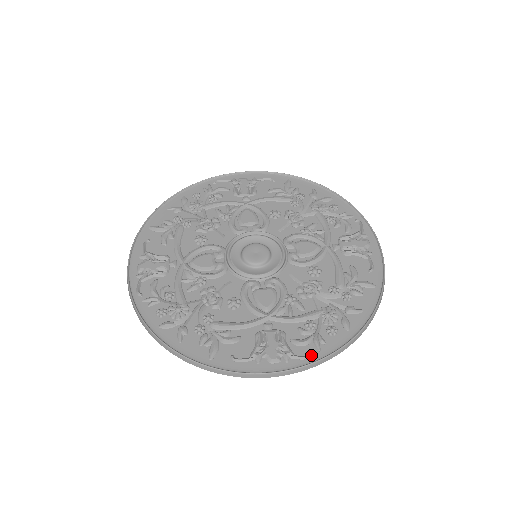
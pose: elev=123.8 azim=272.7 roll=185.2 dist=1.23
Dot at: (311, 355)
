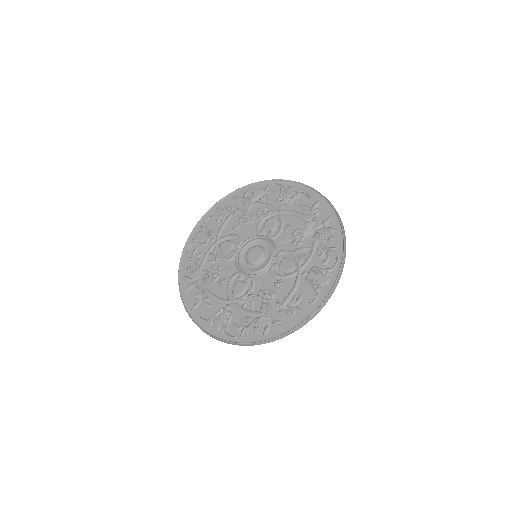
Dot at: (234, 337)
